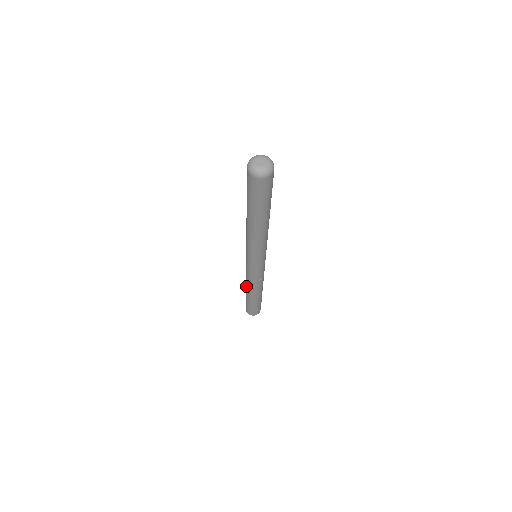
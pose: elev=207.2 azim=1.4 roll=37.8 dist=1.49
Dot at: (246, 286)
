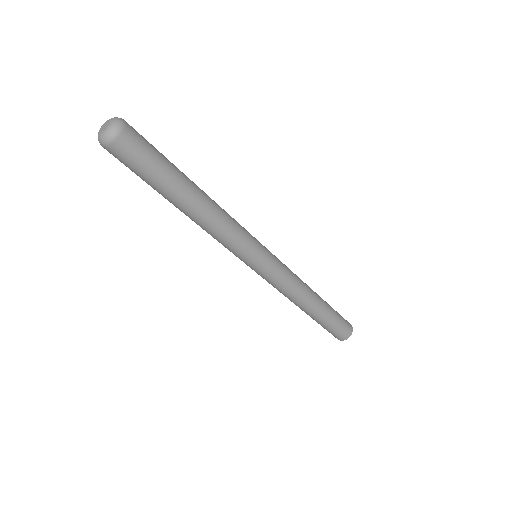
Dot at: occluded
